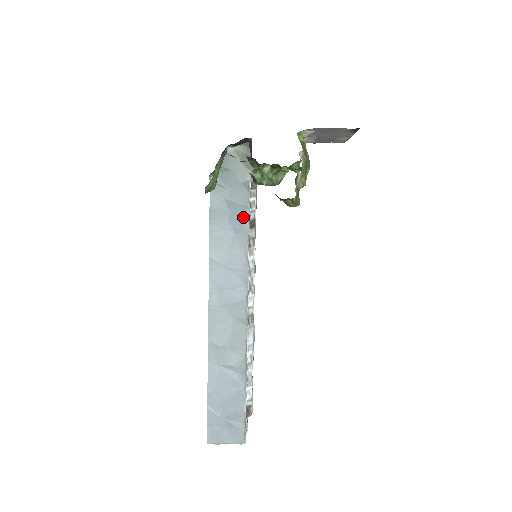
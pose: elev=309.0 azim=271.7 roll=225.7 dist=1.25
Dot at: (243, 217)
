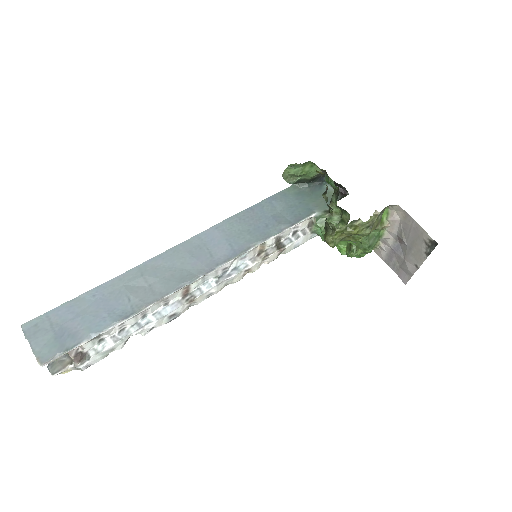
Dot at: (282, 224)
